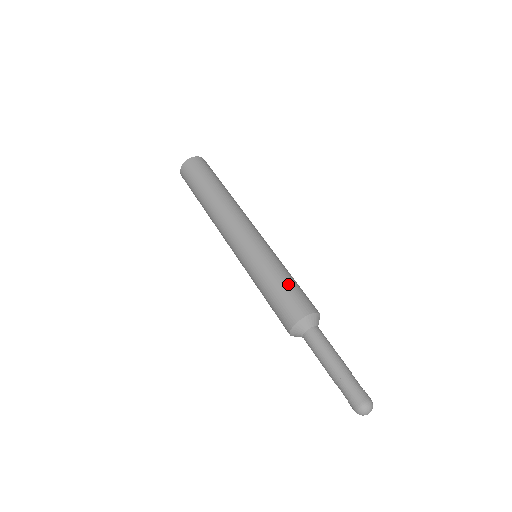
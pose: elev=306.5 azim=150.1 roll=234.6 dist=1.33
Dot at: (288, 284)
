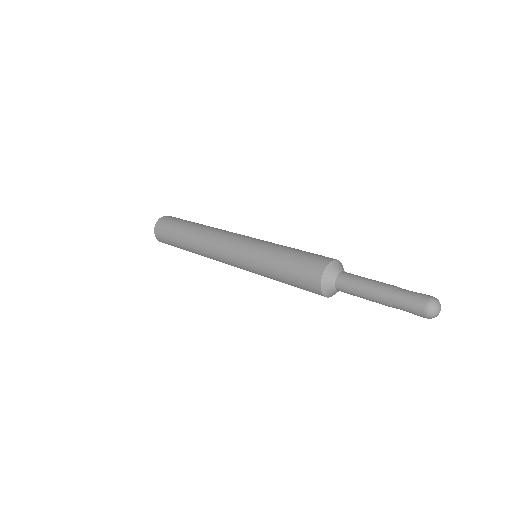
Dot at: occluded
